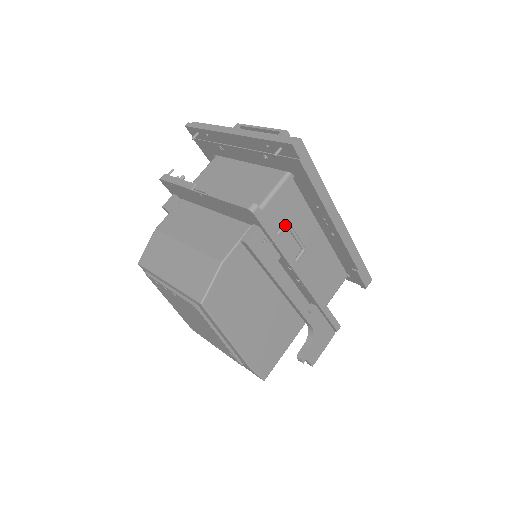
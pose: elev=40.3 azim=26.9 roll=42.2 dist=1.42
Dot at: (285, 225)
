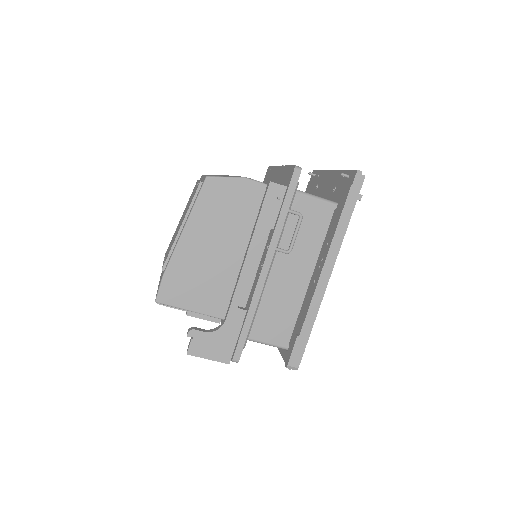
Dot at: (299, 213)
